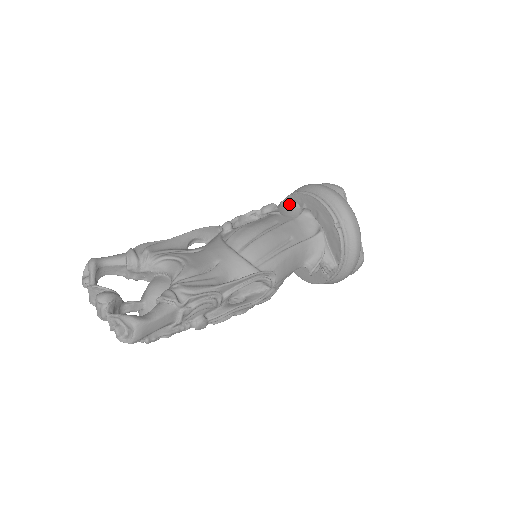
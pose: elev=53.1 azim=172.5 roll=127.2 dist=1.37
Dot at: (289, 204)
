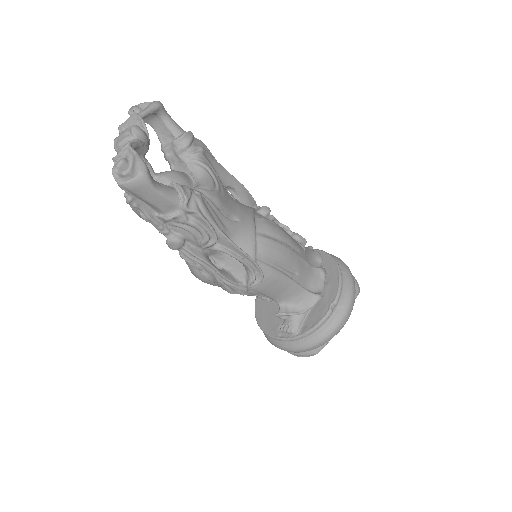
Dot at: (315, 254)
